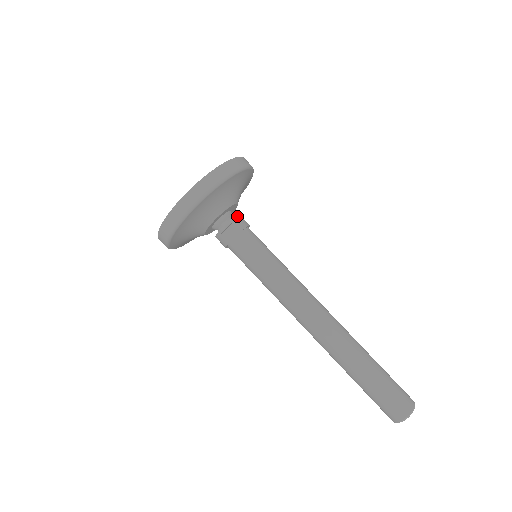
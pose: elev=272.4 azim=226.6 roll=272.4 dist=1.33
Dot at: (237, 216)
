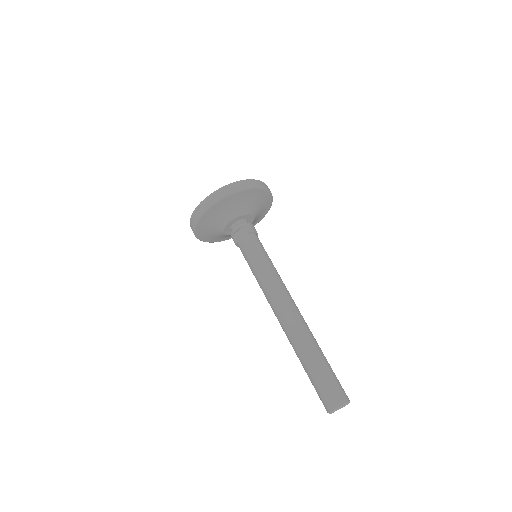
Dot at: (246, 224)
